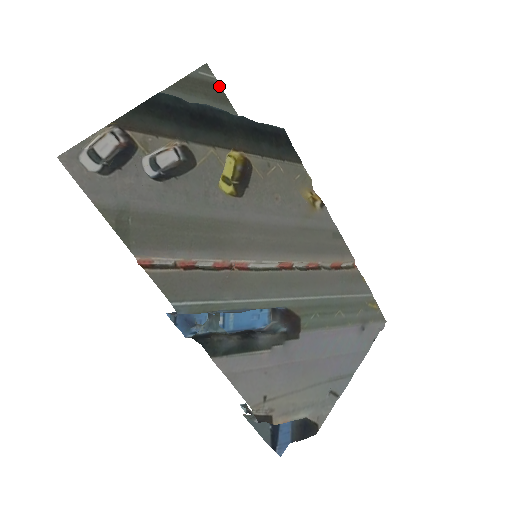
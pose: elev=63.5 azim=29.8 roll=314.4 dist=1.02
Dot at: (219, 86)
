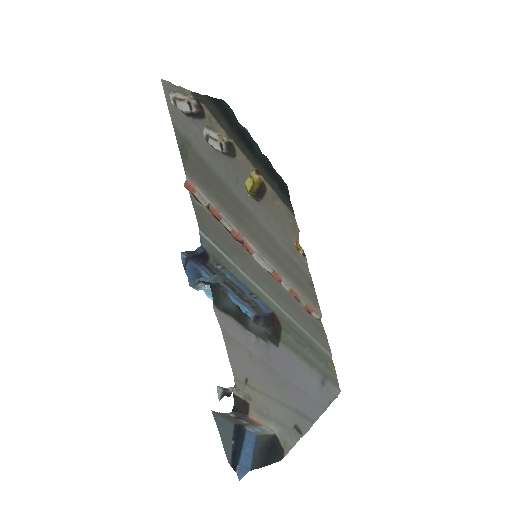
Dot at: occluded
